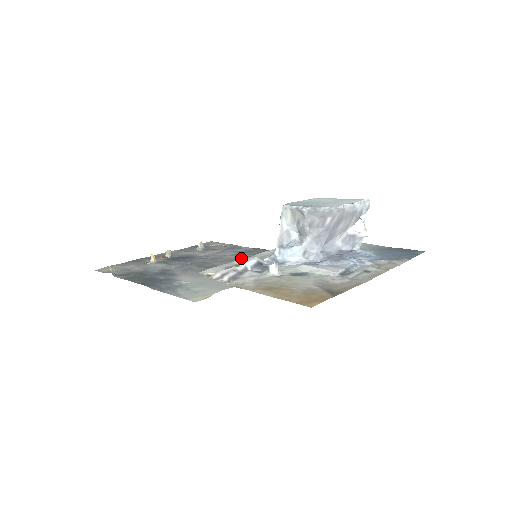
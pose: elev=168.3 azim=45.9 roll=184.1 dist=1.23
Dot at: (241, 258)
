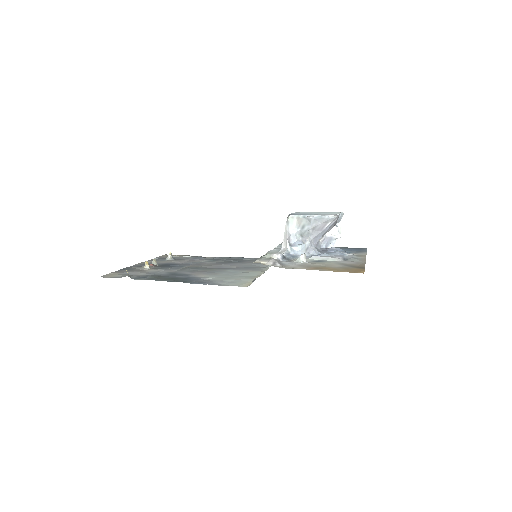
Dot at: (221, 263)
